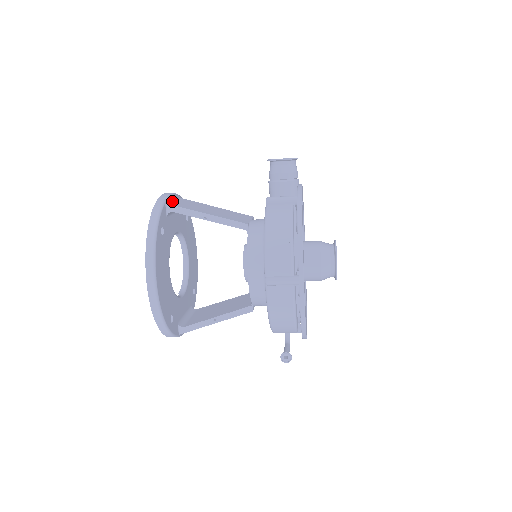
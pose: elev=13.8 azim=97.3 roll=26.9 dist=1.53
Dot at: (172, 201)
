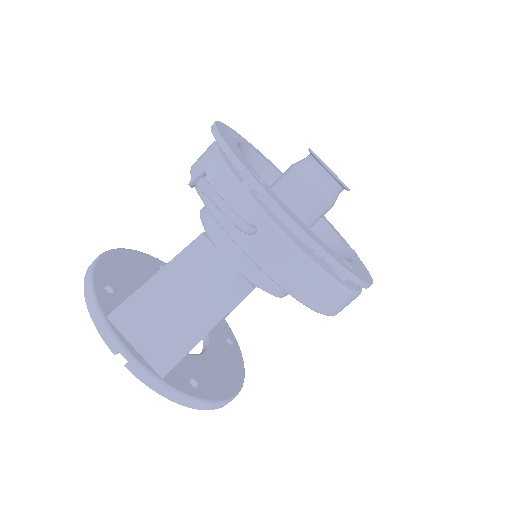
Dot at: occluded
